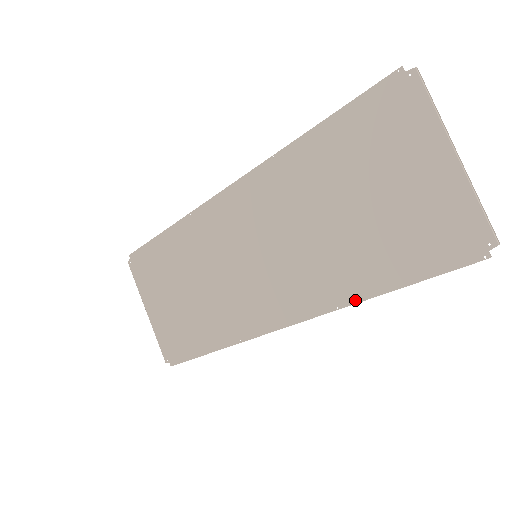
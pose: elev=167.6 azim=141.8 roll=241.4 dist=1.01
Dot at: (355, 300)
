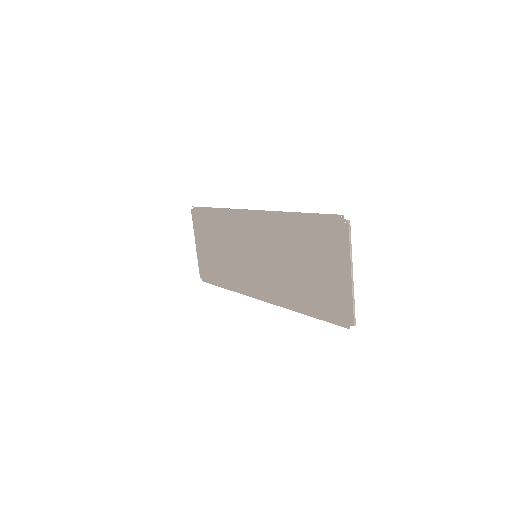
Dot at: (293, 309)
